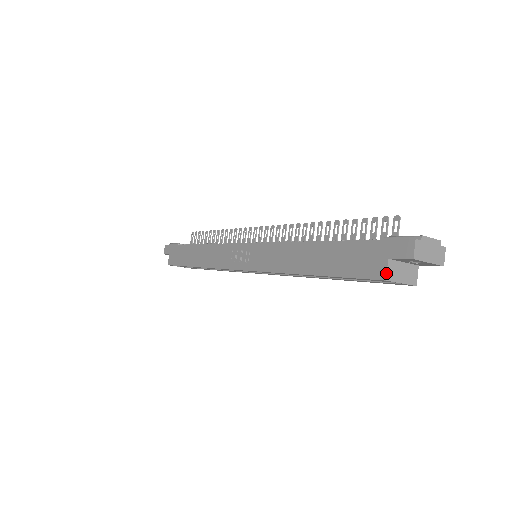
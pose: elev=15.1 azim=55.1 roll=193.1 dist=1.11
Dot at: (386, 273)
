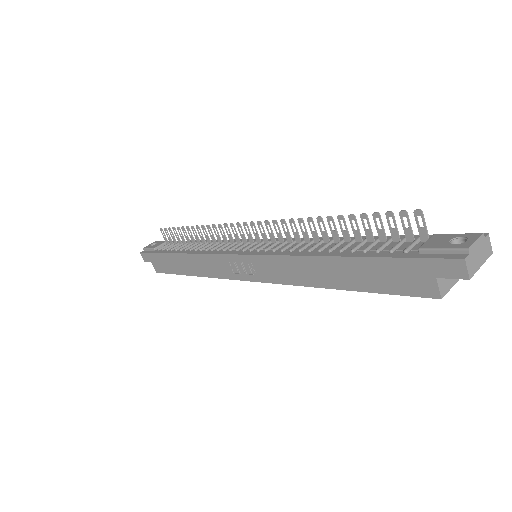
Dot at: (439, 292)
